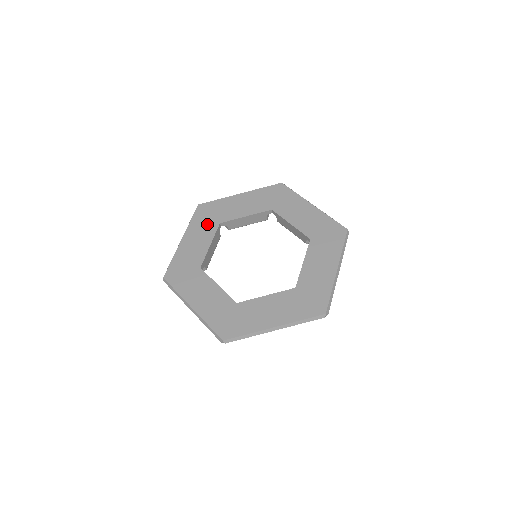
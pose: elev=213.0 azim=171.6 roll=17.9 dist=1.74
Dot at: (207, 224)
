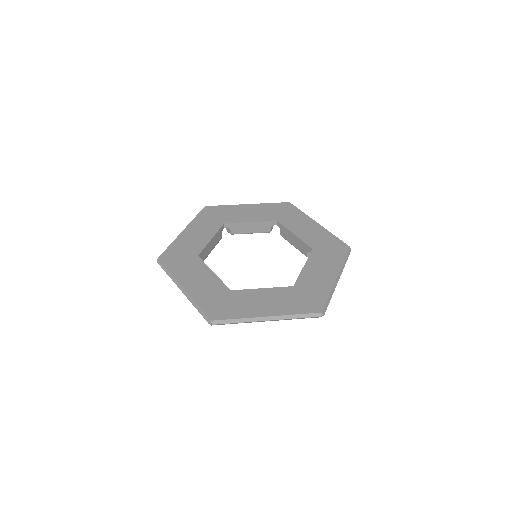
Dot at: (188, 263)
